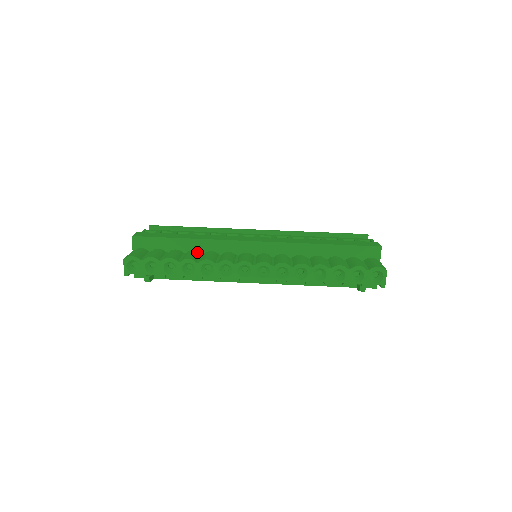
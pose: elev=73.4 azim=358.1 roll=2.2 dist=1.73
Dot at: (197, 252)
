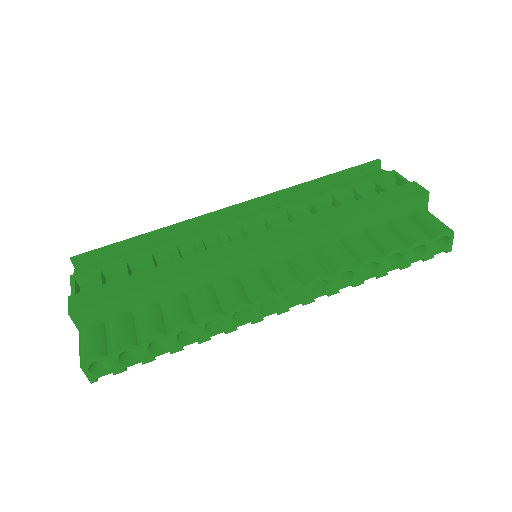
Dot at: (181, 297)
